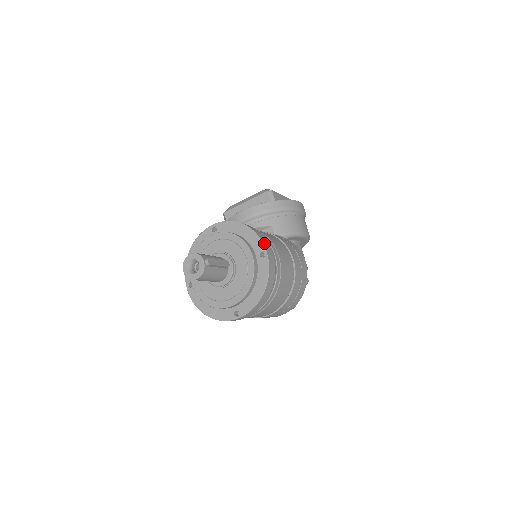
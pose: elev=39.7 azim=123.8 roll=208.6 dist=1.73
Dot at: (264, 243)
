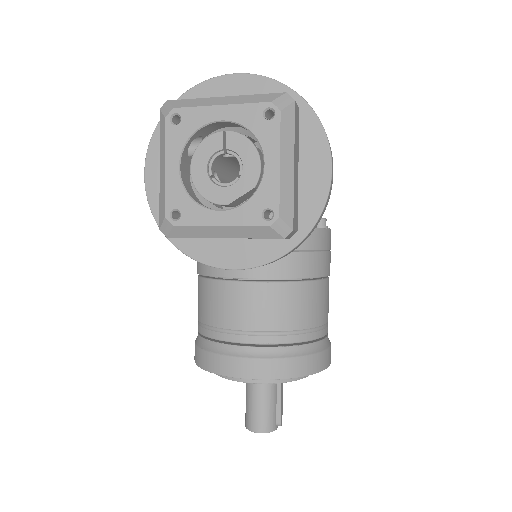
Dot at: (328, 364)
